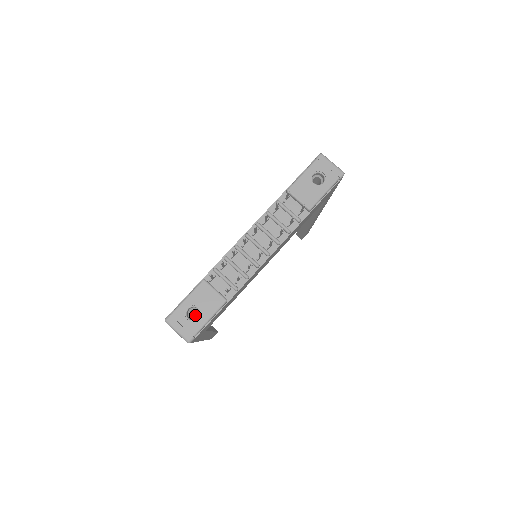
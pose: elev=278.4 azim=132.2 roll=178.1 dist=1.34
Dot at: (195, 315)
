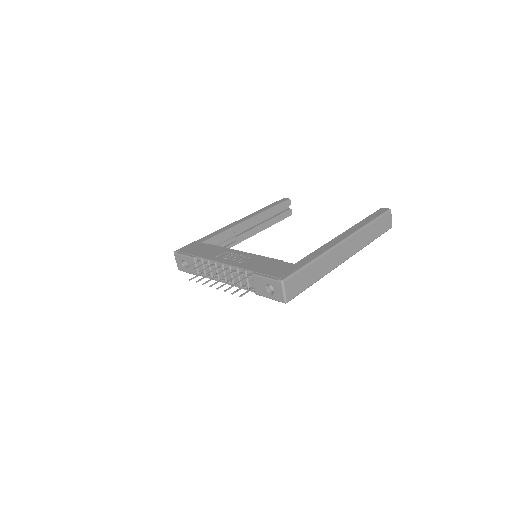
Dot at: (245, 223)
